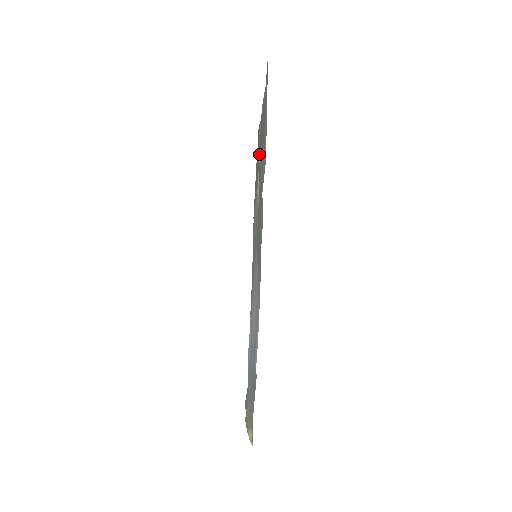
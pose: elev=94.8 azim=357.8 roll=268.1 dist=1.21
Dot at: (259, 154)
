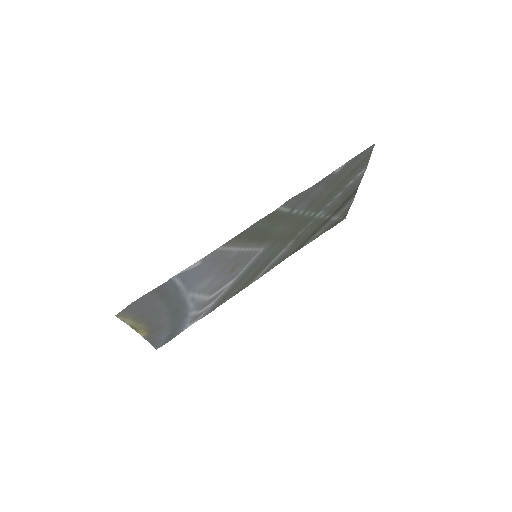
Dot at: (326, 215)
